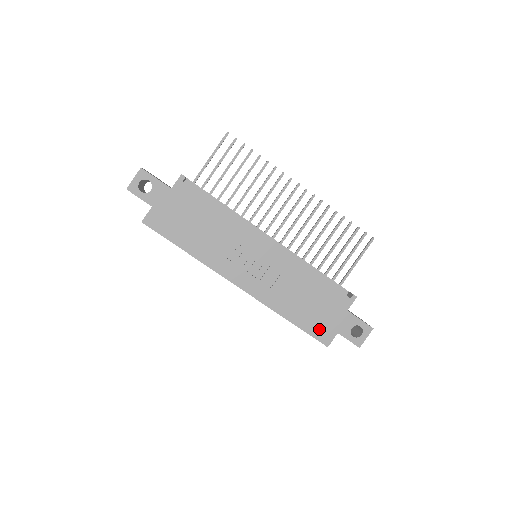
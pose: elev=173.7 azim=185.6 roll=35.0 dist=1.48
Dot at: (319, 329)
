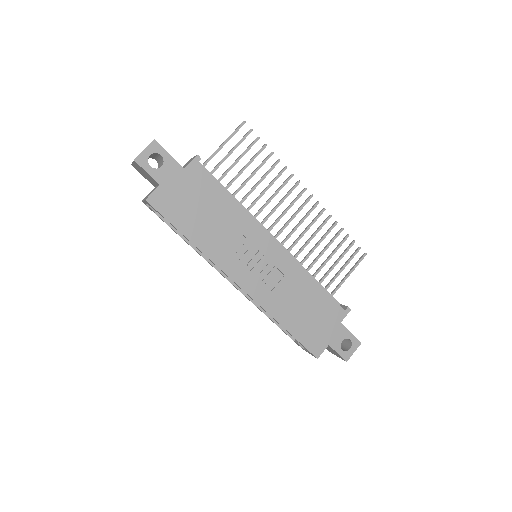
Dot at: (312, 339)
